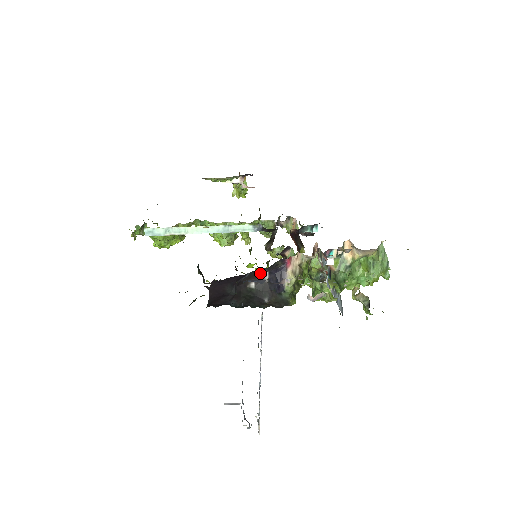
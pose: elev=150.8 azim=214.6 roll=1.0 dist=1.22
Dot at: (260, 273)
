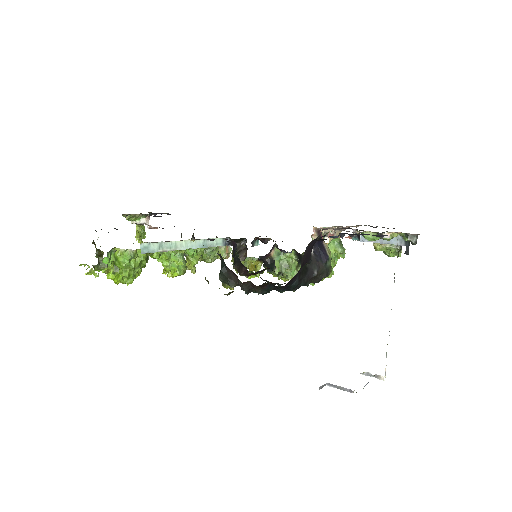
Dot at: occluded
